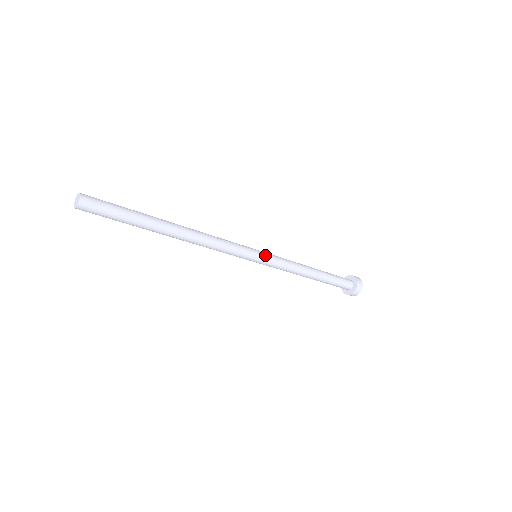
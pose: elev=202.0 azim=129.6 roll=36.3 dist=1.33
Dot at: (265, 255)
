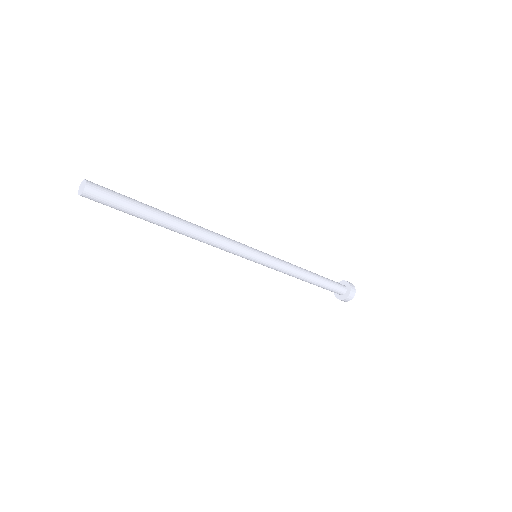
Dot at: (265, 260)
